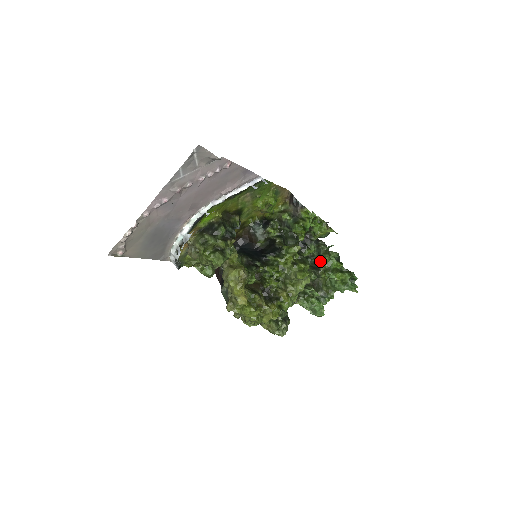
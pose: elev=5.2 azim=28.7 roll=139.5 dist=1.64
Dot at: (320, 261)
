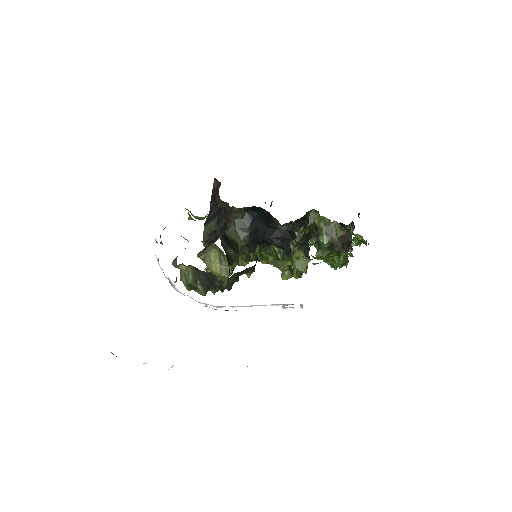
Dot at: occluded
